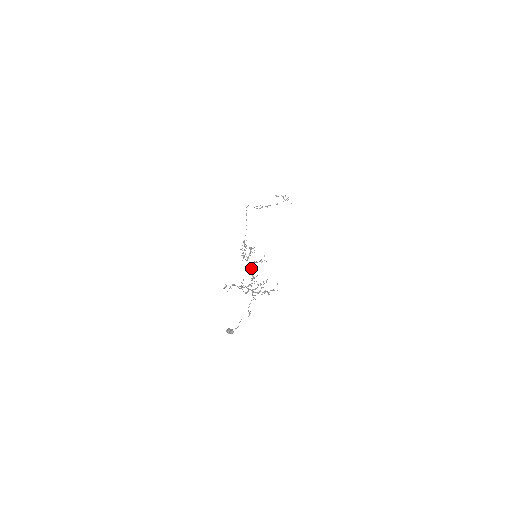
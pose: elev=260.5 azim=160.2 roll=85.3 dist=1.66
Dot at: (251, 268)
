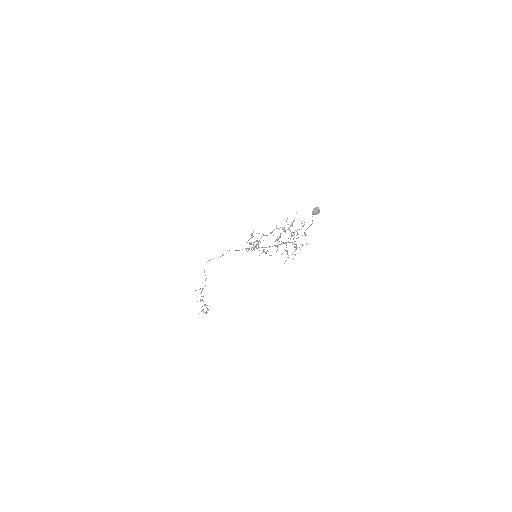
Dot at: (266, 247)
